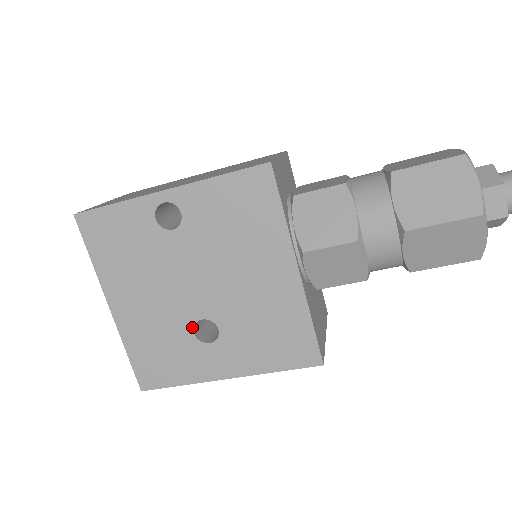
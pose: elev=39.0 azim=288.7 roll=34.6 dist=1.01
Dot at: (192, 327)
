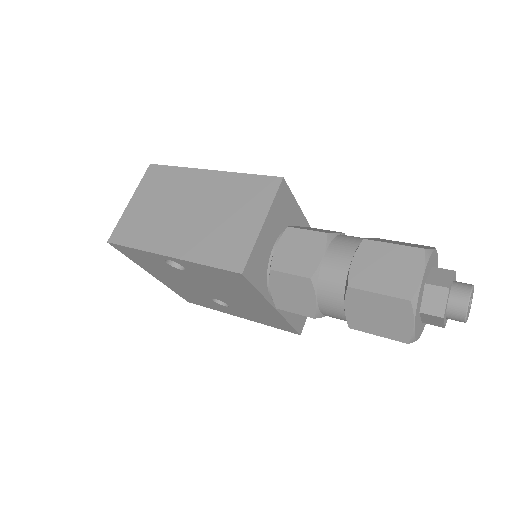
Dot at: (210, 299)
